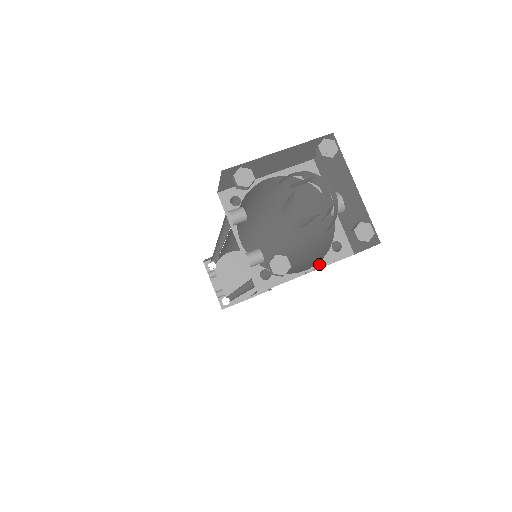
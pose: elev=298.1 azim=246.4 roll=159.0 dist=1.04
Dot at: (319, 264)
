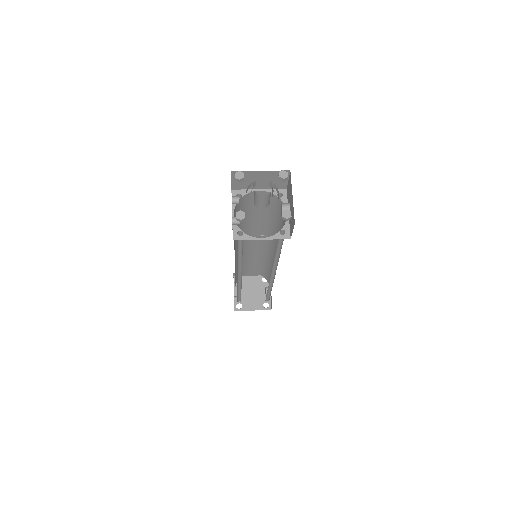
Dot at: (270, 237)
